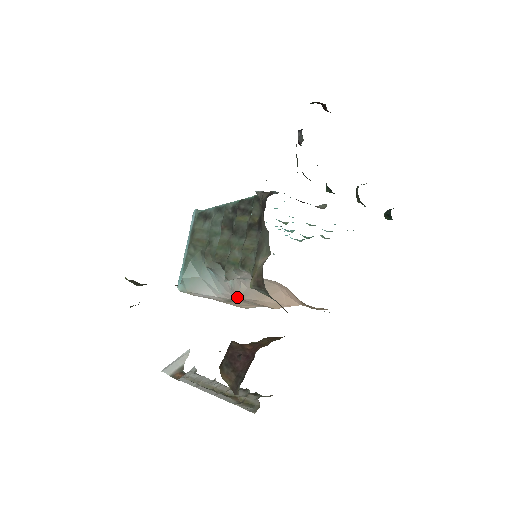
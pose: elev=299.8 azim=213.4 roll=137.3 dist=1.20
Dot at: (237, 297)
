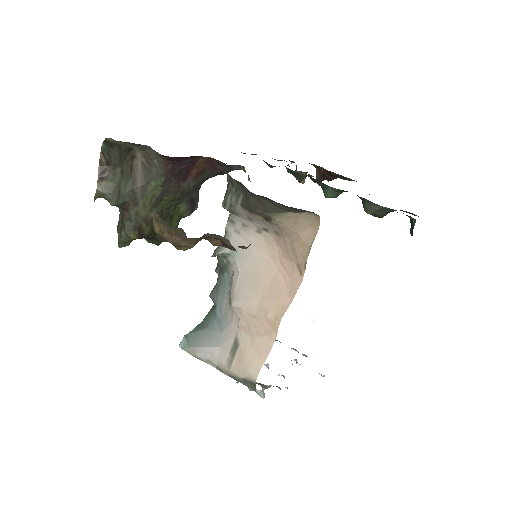
Dot at: (231, 299)
